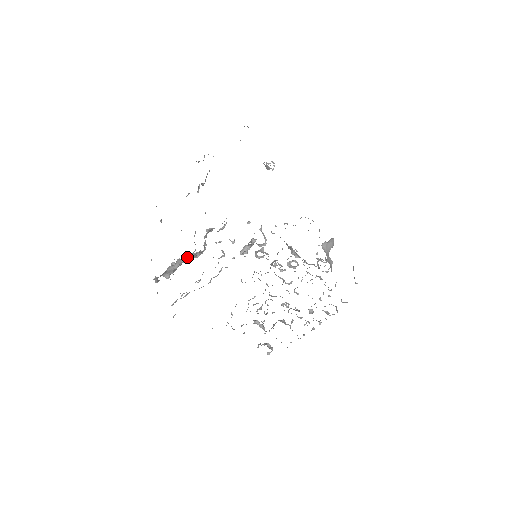
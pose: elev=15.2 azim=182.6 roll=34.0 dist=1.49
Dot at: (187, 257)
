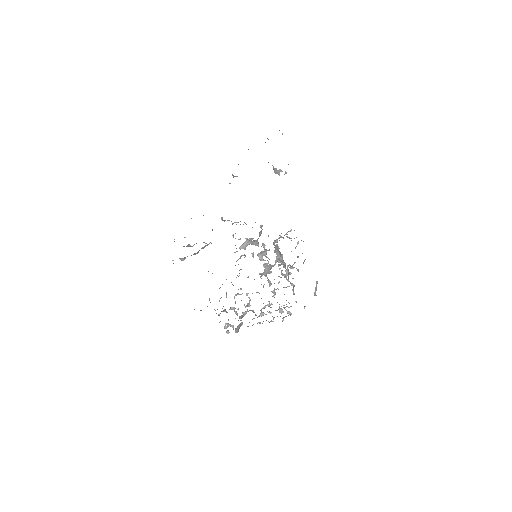
Dot at: (207, 245)
